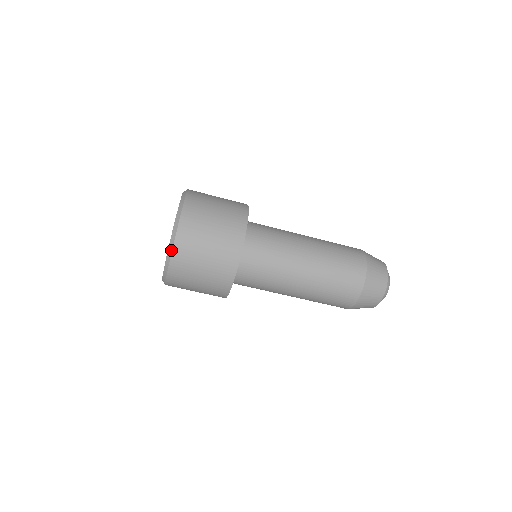
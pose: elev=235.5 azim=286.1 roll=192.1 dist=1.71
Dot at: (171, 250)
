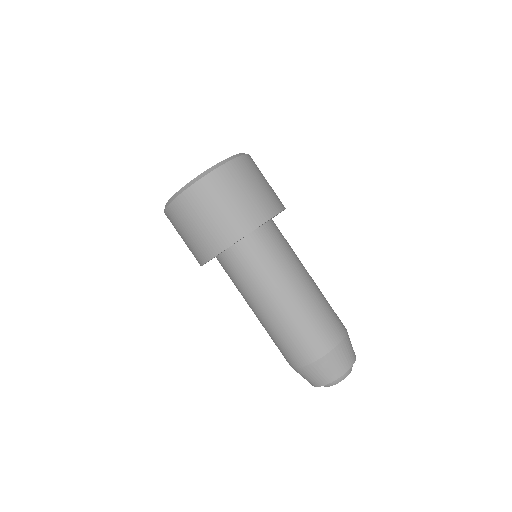
Dot at: (222, 164)
